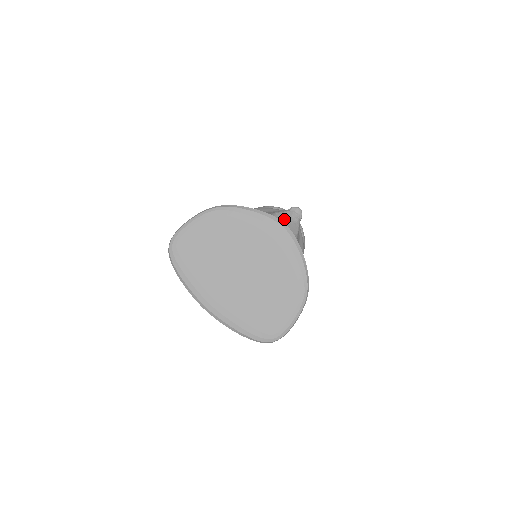
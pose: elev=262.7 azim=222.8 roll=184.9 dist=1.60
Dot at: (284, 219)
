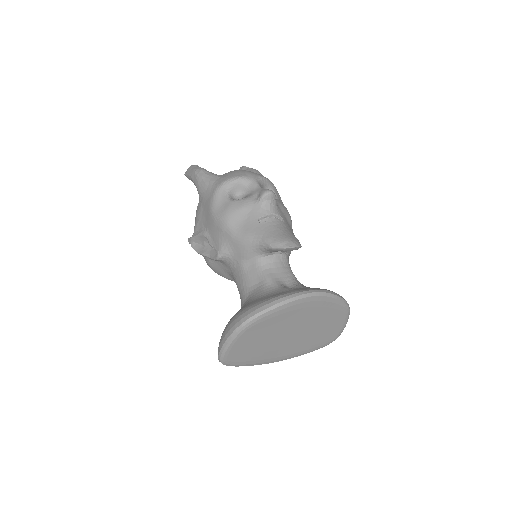
Dot at: occluded
